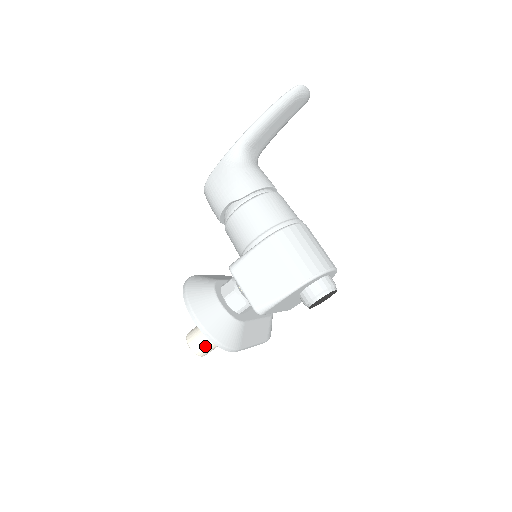
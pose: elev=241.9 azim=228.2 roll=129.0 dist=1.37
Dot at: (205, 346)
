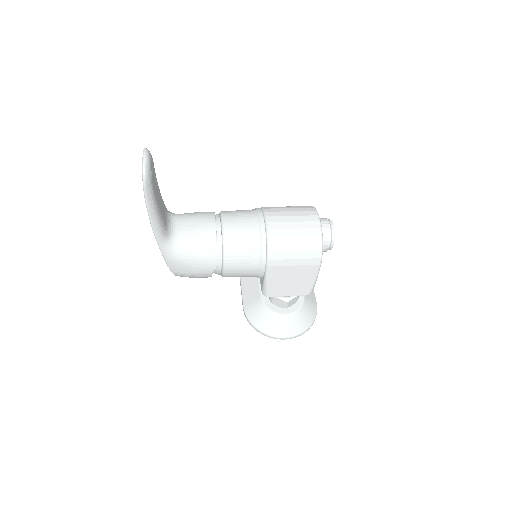
Dot at: occluded
